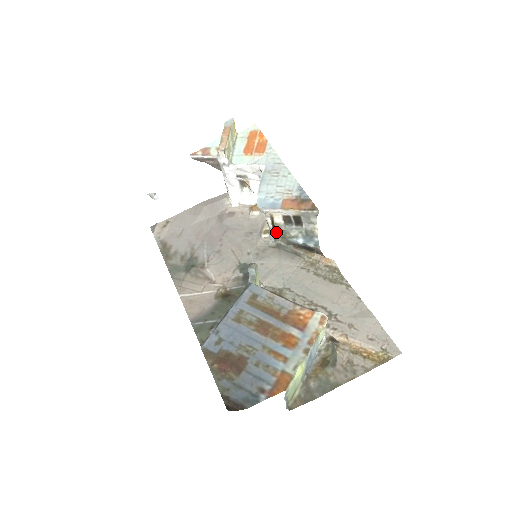
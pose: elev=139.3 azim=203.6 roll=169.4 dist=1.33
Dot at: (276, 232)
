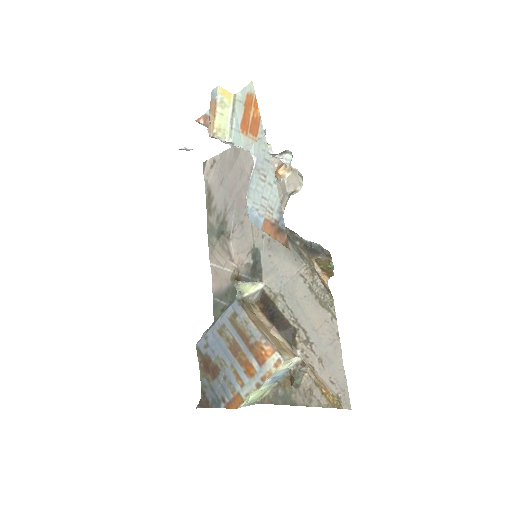
Dot at: occluded
